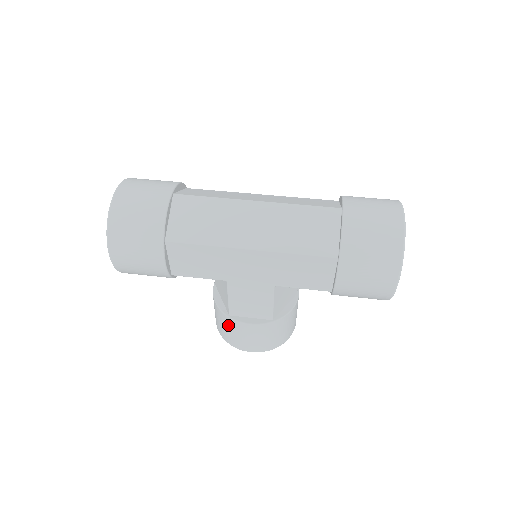
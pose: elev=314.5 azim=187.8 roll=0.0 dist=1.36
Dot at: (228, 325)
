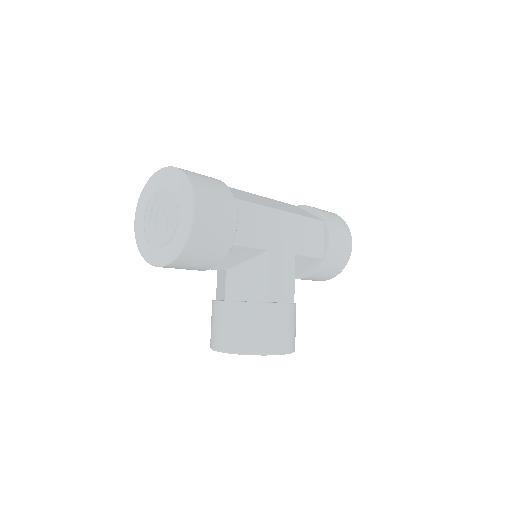
Dot at: (266, 318)
